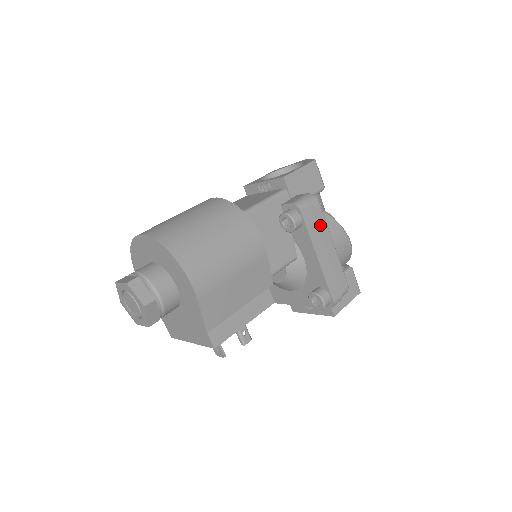
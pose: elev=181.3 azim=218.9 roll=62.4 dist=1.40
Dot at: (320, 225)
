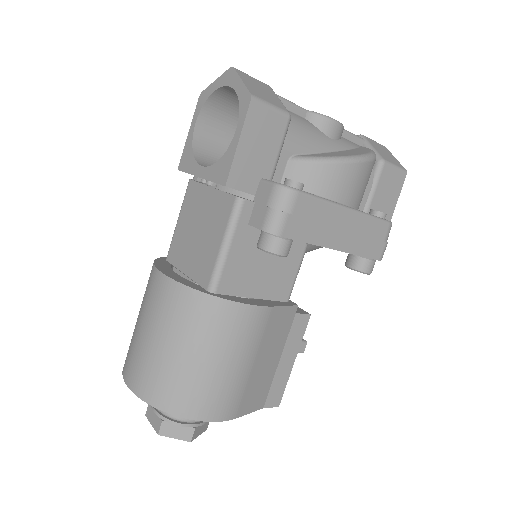
Dot at: (317, 215)
